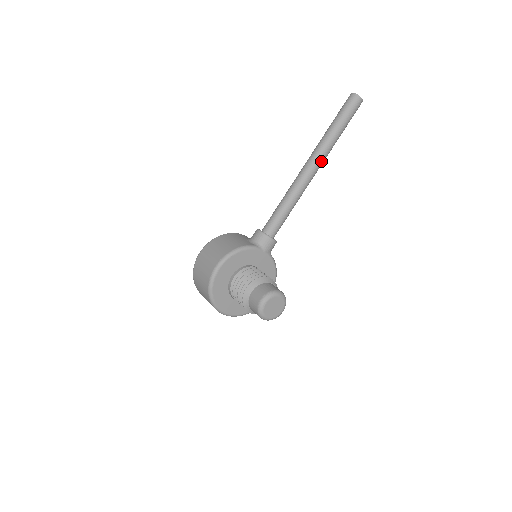
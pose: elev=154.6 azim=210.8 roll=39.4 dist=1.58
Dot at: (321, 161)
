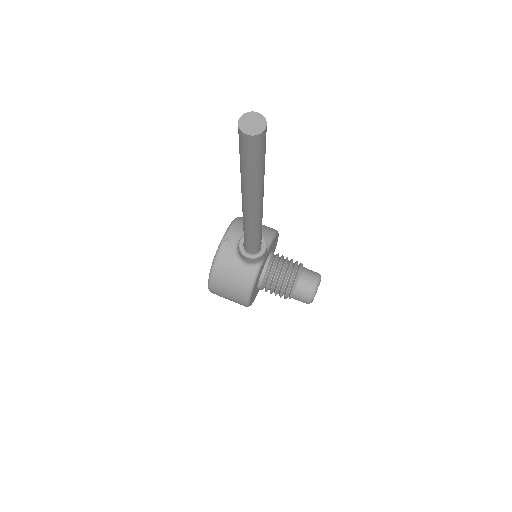
Dot at: (262, 196)
